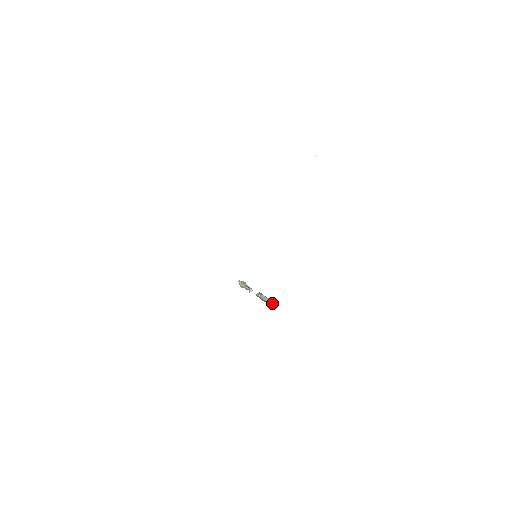
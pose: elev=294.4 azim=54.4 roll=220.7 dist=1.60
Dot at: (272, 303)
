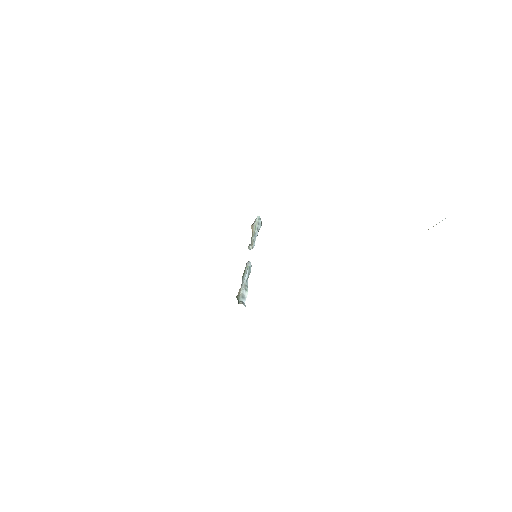
Dot at: (240, 301)
